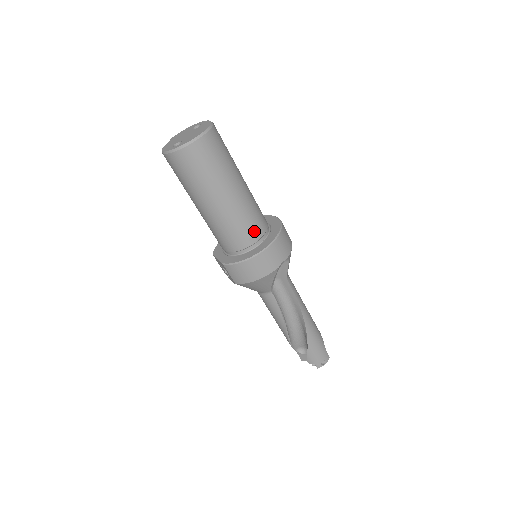
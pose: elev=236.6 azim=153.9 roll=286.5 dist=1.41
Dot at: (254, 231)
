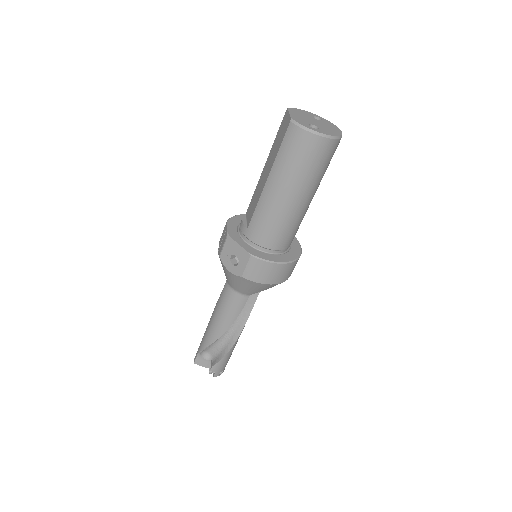
Dot at: (292, 239)
